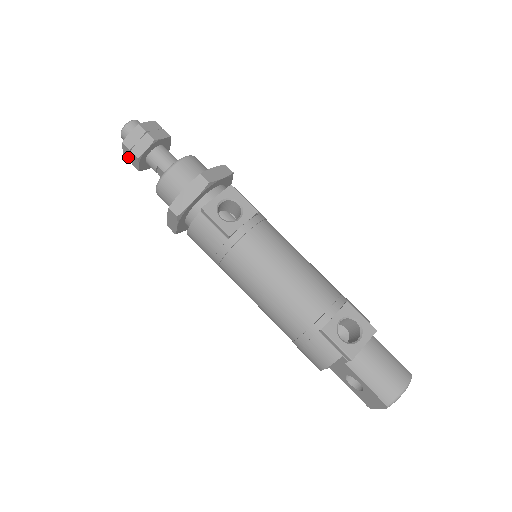
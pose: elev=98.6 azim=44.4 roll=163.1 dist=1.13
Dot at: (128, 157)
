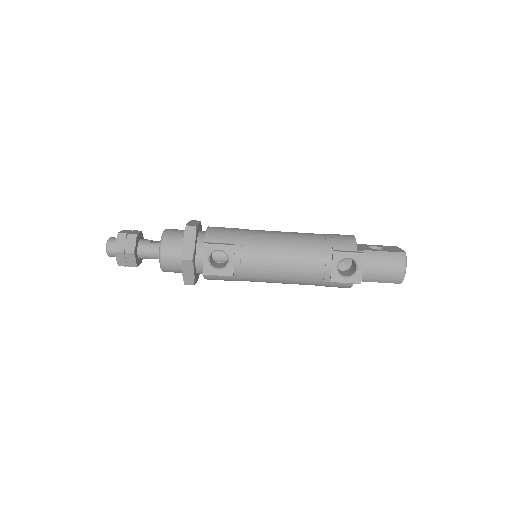
Dot at: occluded
